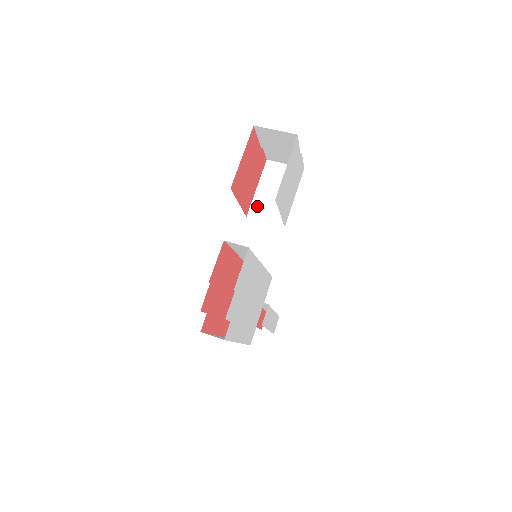
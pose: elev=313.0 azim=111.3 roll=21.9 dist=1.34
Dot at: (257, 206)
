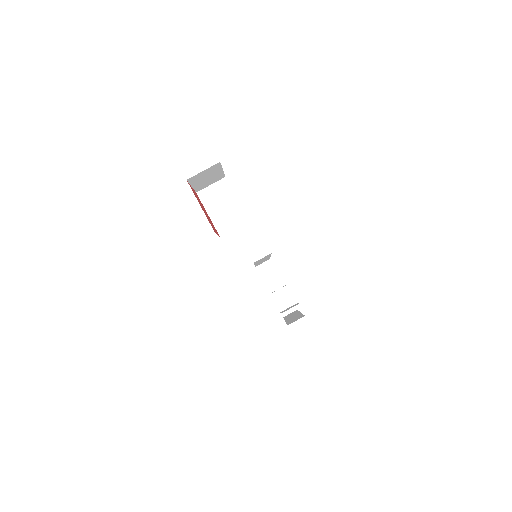
Dot at: (221, 227)
